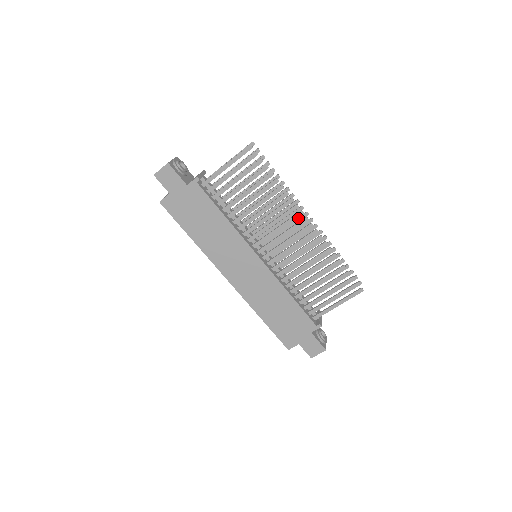
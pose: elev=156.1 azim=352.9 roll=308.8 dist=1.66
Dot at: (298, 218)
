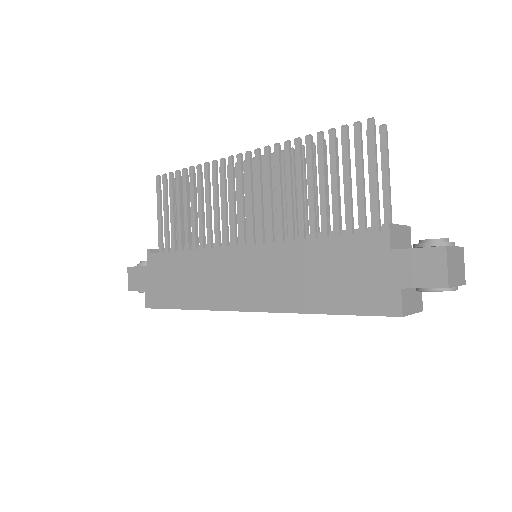
Dot at: occluded
